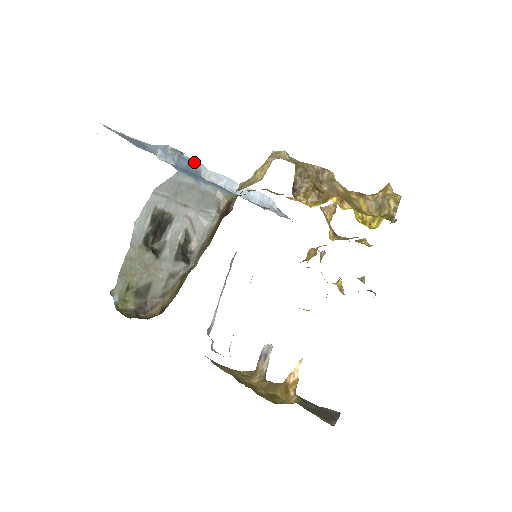
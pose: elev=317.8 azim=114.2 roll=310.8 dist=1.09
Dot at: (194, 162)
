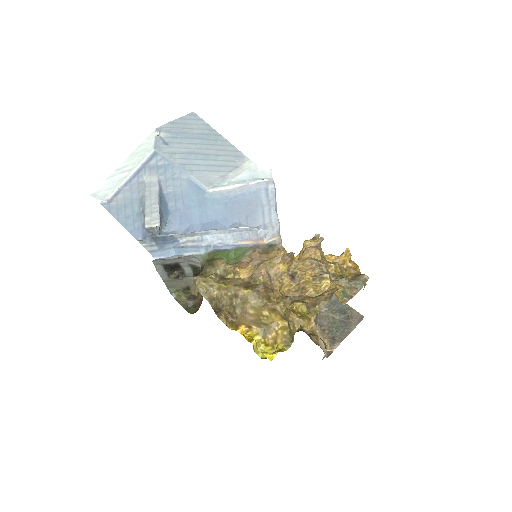
Dot at: (167, 236)
